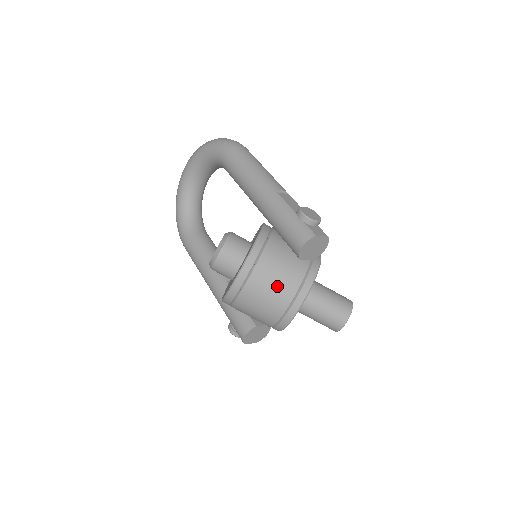
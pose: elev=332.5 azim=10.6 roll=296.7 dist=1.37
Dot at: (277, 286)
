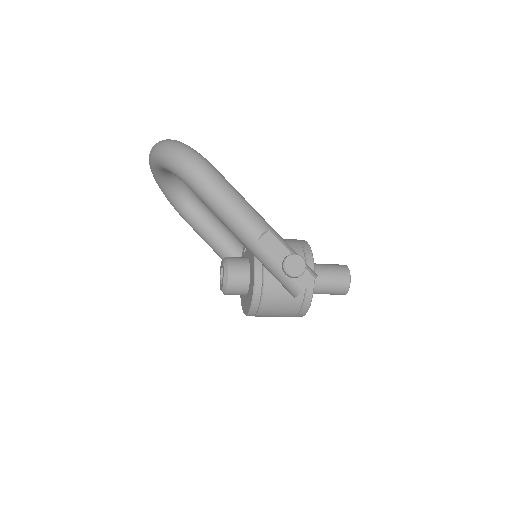
Dot at: (283, 312)
